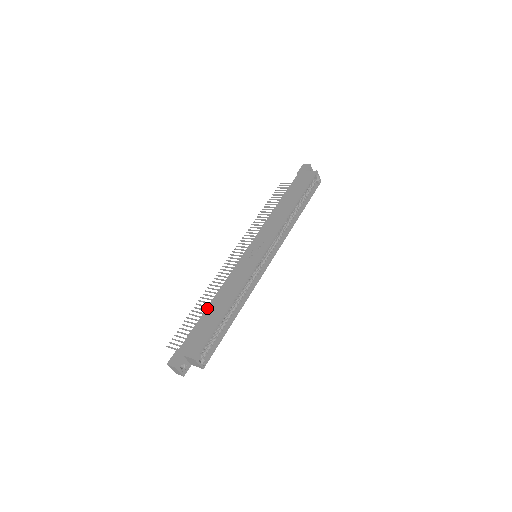
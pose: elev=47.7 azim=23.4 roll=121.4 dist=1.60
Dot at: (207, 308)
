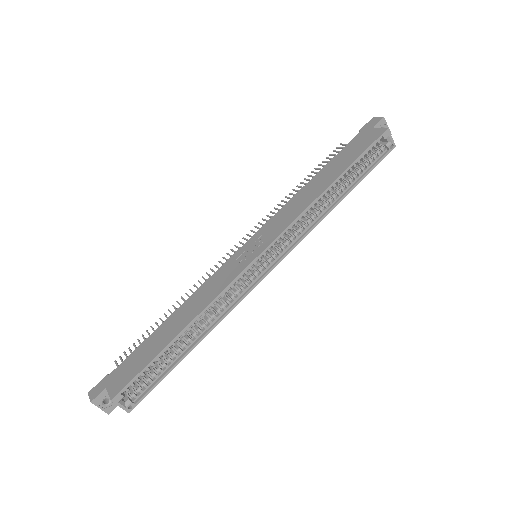
Dot at: (161, 324)
